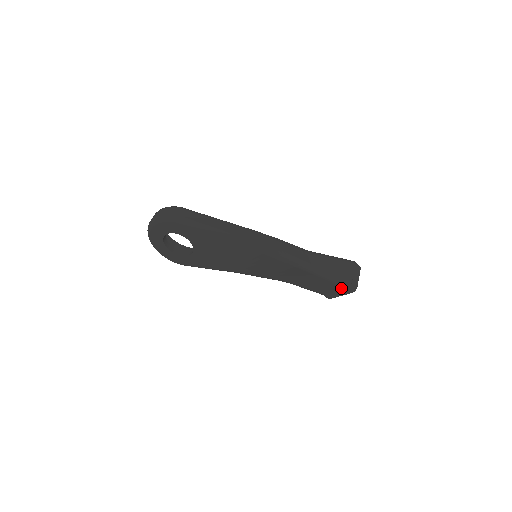
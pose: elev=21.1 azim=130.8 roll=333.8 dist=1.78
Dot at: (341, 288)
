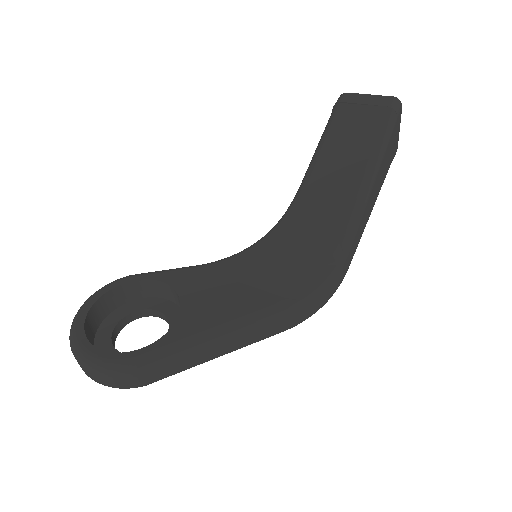
Dot at: occluded
